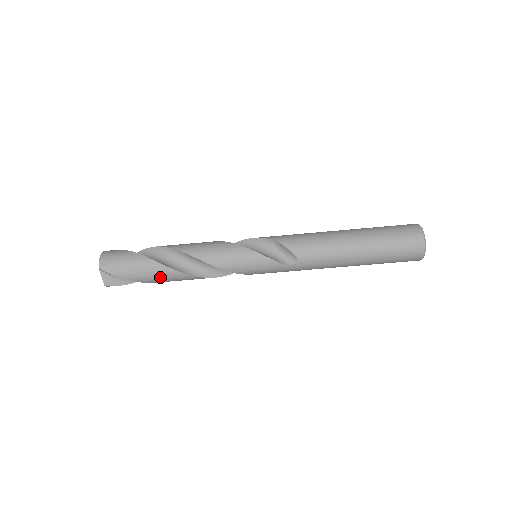
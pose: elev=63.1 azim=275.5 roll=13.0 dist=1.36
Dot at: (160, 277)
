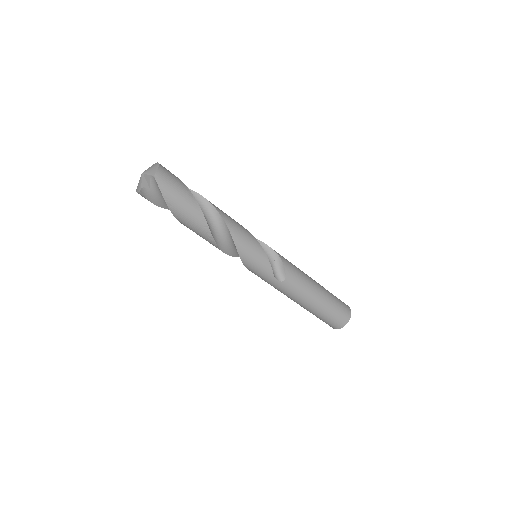
Dot at: (191, 221)
